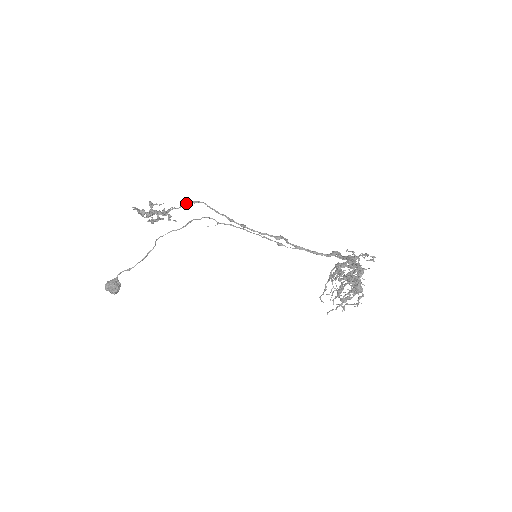
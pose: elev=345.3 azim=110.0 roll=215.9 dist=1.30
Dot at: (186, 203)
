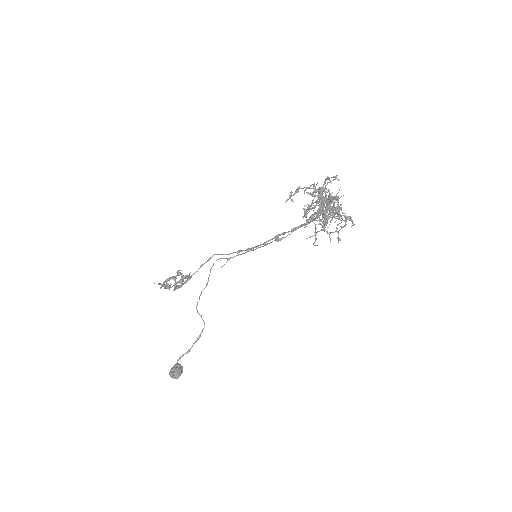
Dot at: (203, 264)
